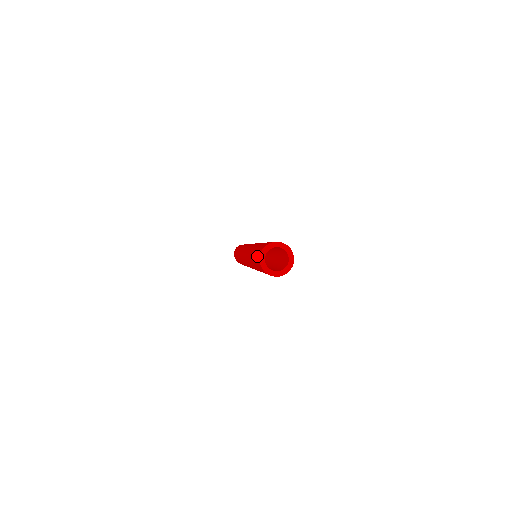
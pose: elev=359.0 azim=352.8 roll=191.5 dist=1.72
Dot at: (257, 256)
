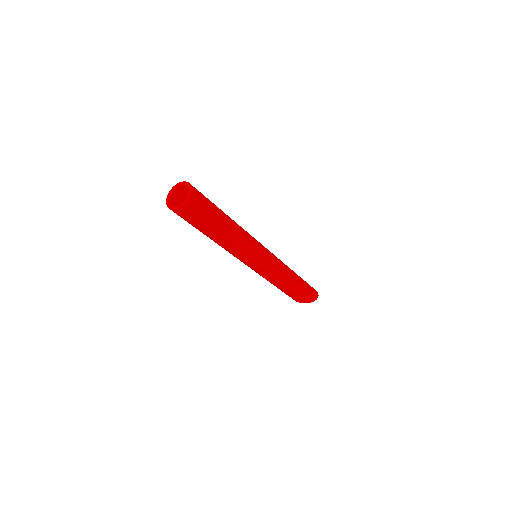
Dot at: occluded
